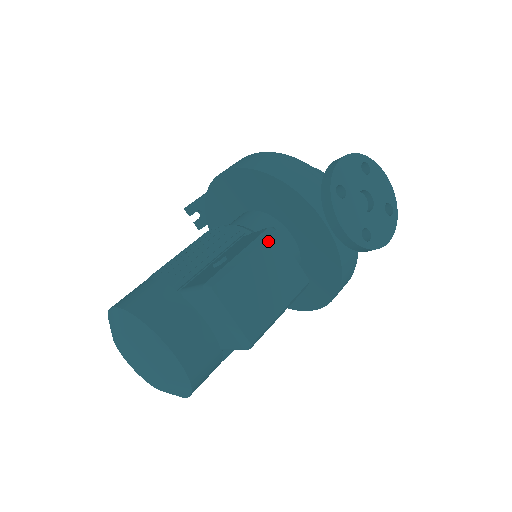
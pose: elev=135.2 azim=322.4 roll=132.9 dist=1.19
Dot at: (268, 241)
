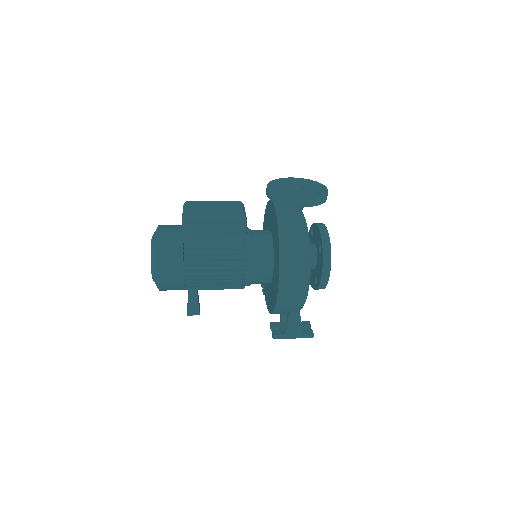
Dot at: (232, 202)
